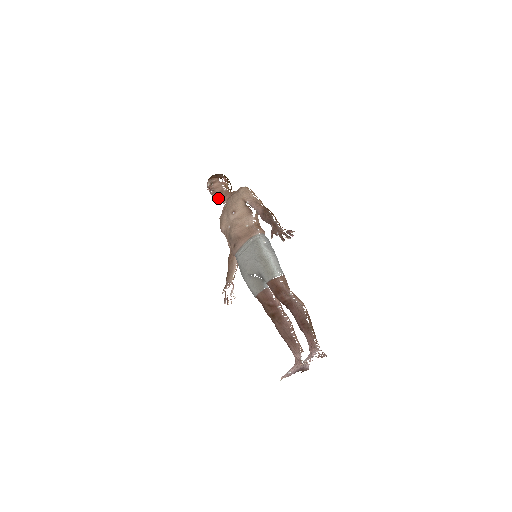
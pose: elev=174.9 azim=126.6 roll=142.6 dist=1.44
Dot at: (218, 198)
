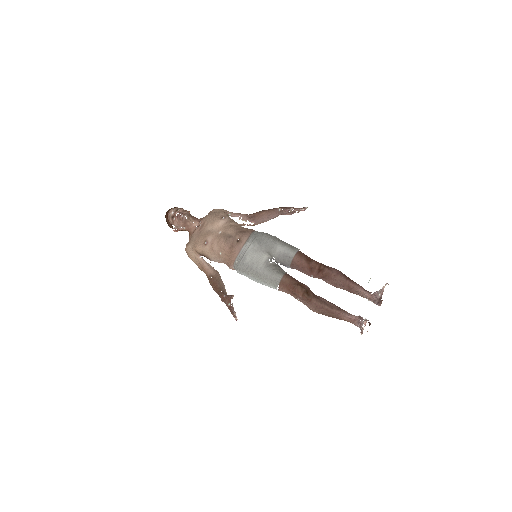
Dot at: (189, 220)
